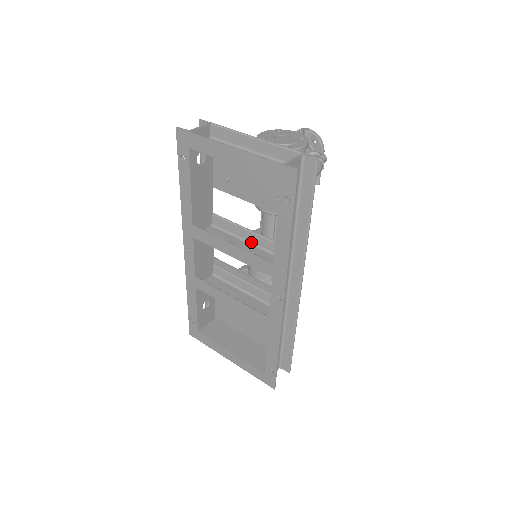
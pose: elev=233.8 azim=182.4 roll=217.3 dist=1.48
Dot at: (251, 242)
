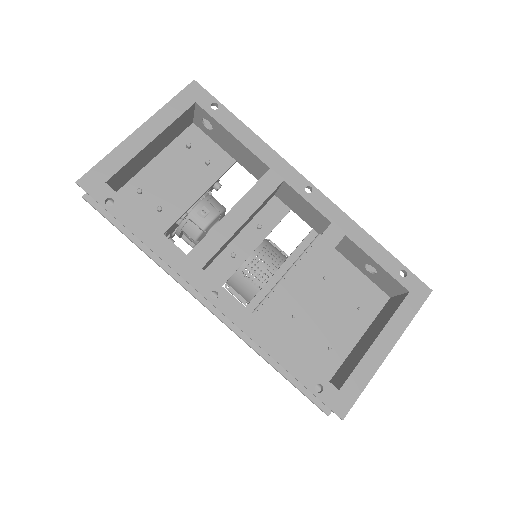
Dot at: occluded
